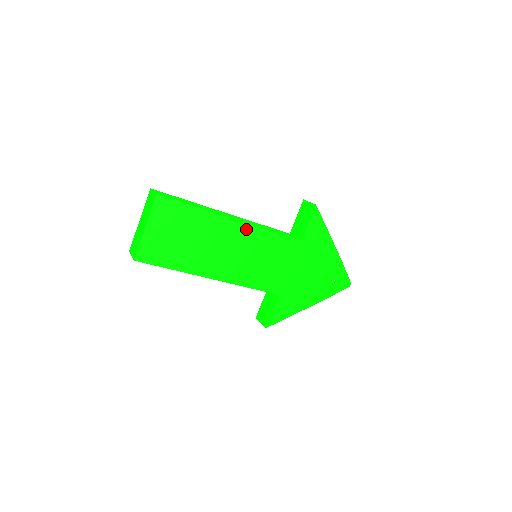
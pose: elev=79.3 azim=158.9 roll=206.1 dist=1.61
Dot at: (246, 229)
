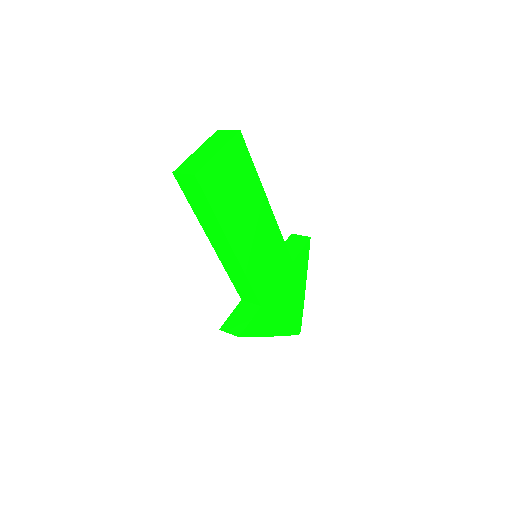
Dot at: (271, 219)
